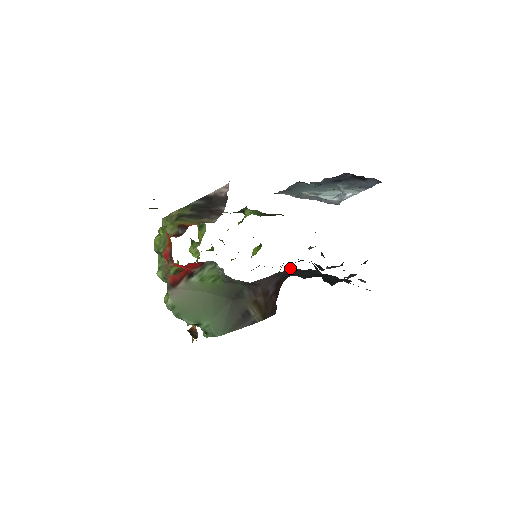
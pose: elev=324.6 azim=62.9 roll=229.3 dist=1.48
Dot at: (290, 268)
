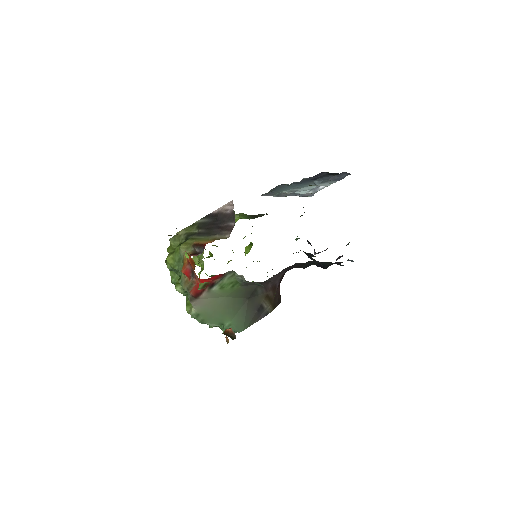
Dot at: (295, 263)
